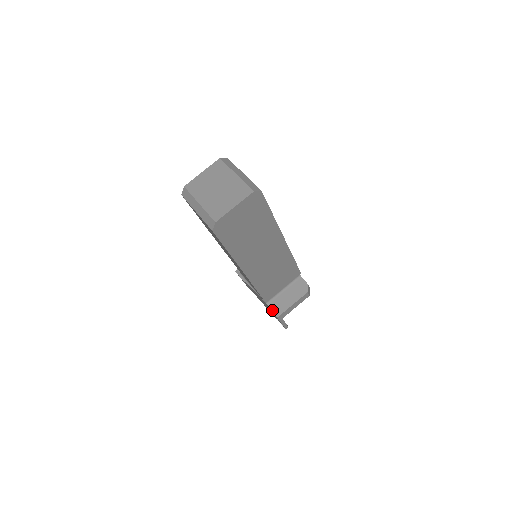
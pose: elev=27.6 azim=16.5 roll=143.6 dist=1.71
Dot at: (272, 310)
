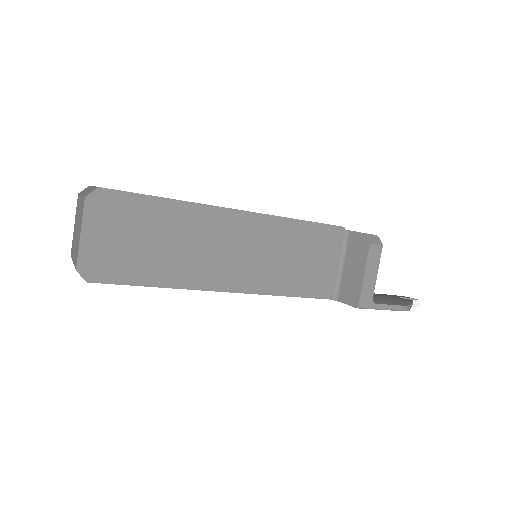
Dot at: (346, 303)
